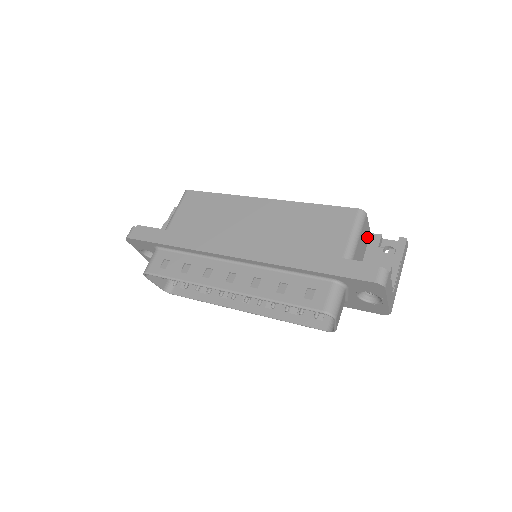
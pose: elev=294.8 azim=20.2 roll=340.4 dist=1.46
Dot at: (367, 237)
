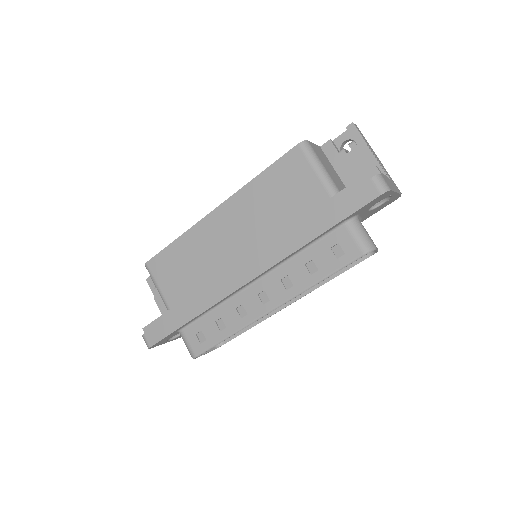
Dot at: (322, 154)
